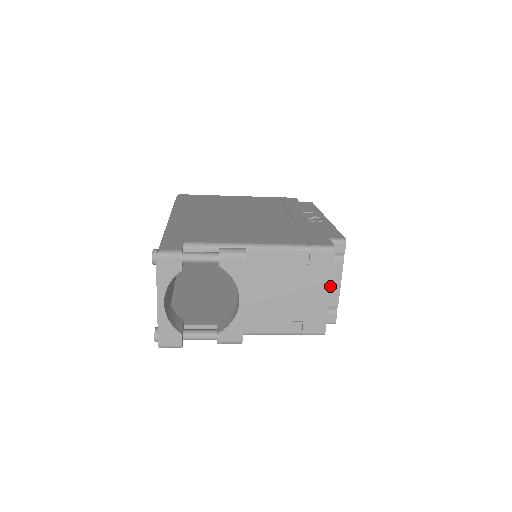
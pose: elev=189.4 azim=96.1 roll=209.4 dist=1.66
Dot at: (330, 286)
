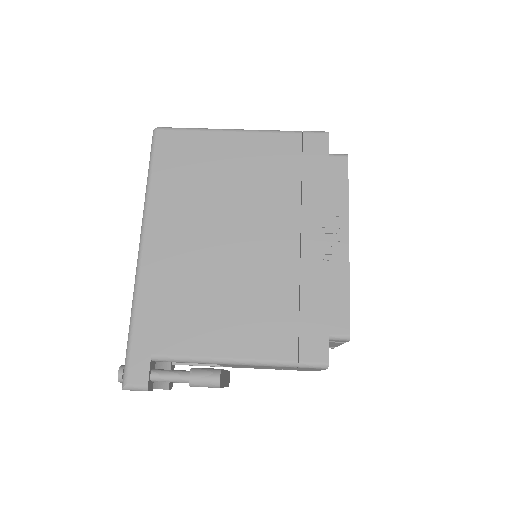
Dot at: occluded
